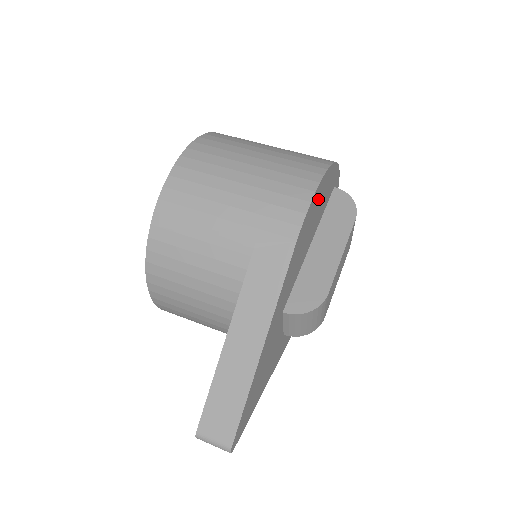
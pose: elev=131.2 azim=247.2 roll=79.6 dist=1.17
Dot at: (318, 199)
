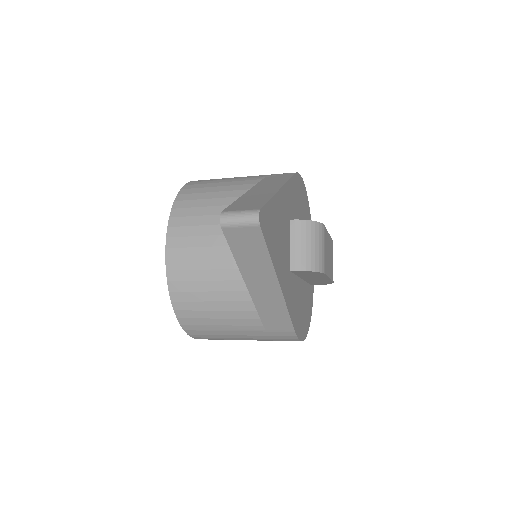
Dot at: (304, 199)
